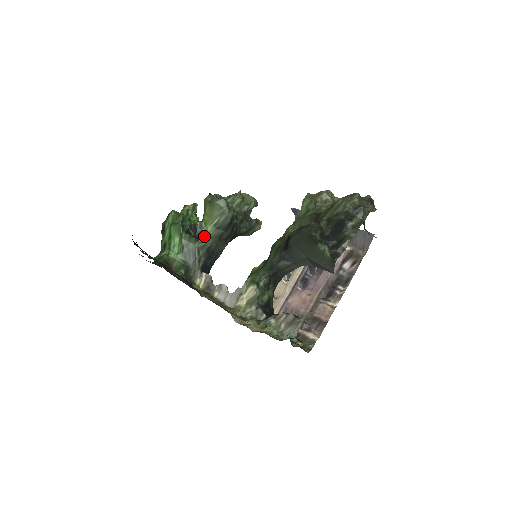
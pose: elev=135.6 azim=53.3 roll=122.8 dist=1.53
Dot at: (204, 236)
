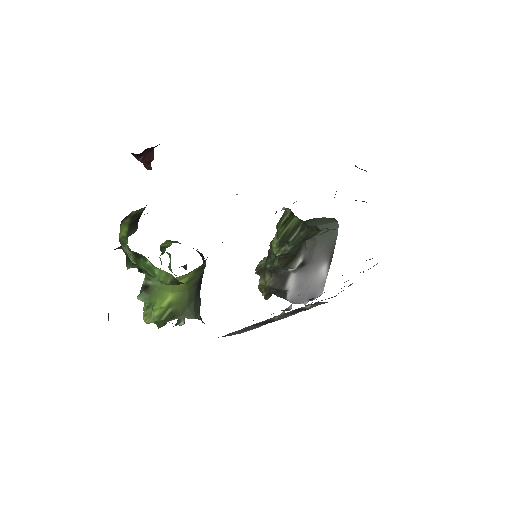
Dot at: occluded
